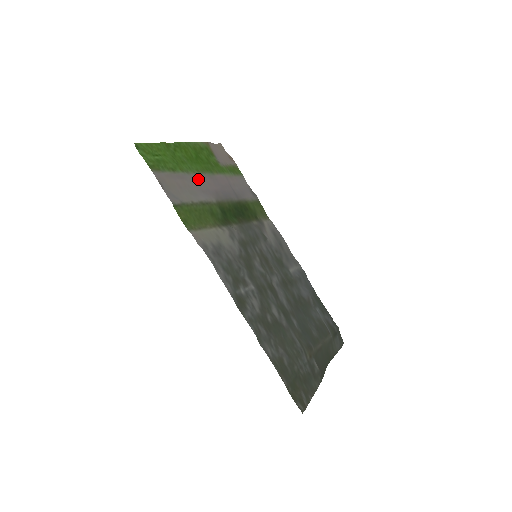
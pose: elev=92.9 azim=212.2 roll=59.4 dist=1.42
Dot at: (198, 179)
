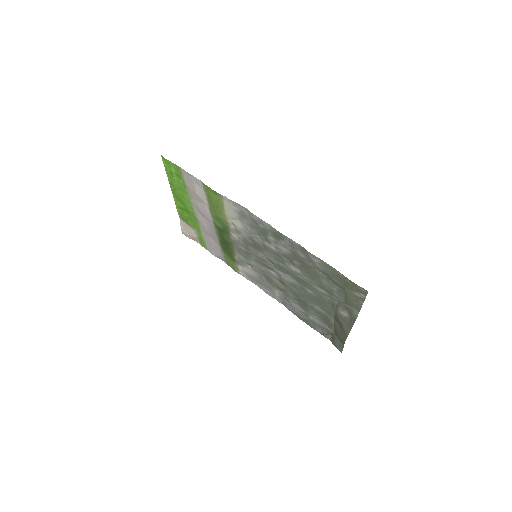
Dot at: (196, 208)
